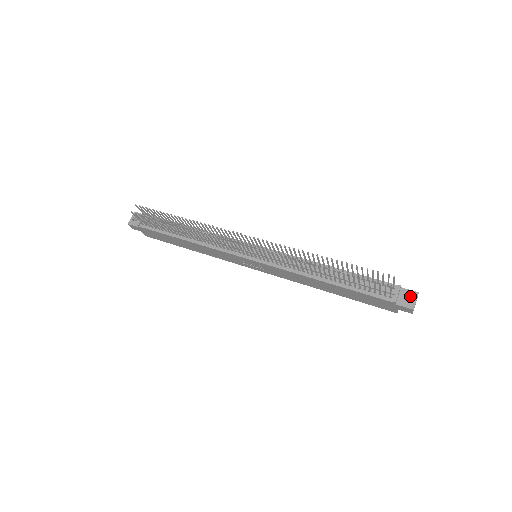
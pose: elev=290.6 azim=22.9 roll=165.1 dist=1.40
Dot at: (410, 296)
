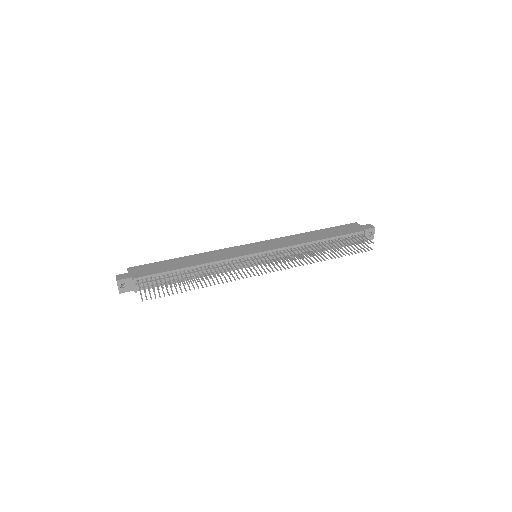
Dot at: (370, 232)
